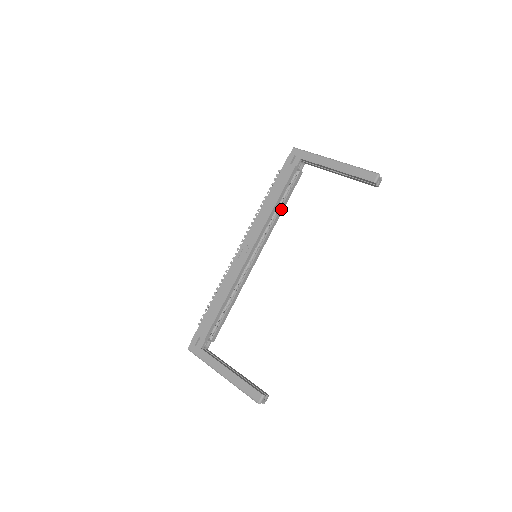
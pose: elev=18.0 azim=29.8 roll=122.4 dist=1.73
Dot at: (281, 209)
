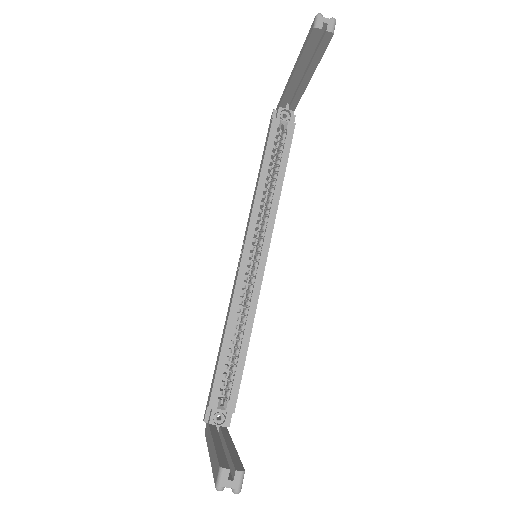
Dot at: (278, 181)
